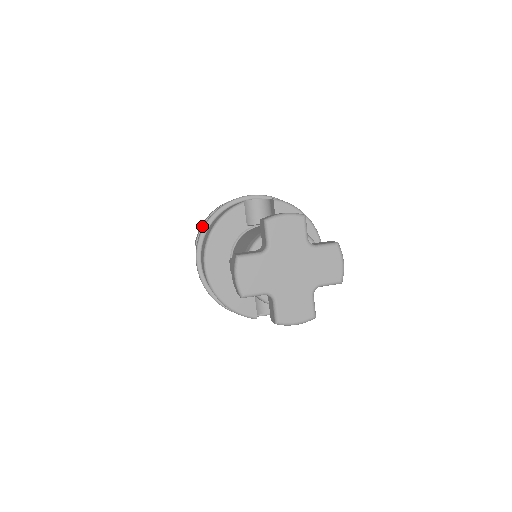
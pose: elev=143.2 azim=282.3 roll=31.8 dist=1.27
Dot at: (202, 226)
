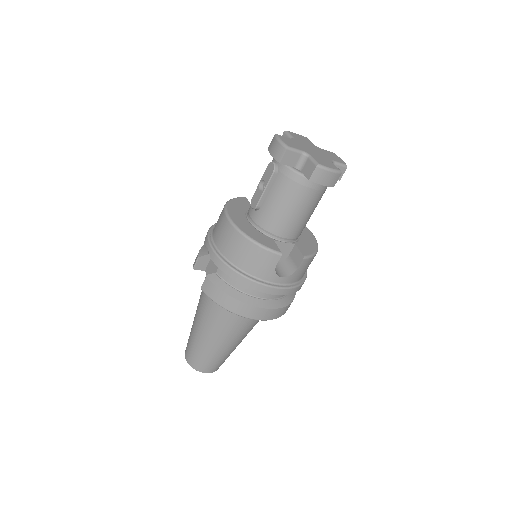
Dot at: (201, 247)
